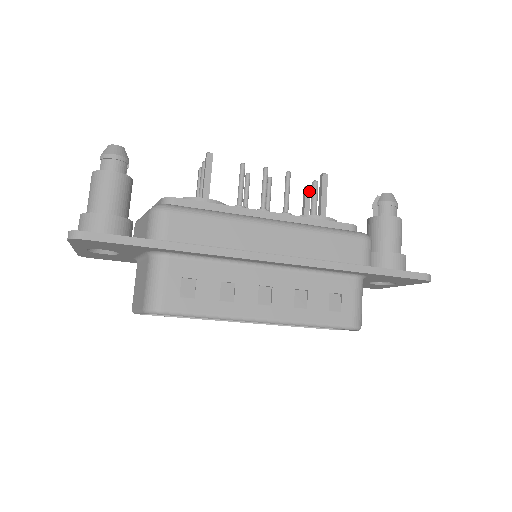
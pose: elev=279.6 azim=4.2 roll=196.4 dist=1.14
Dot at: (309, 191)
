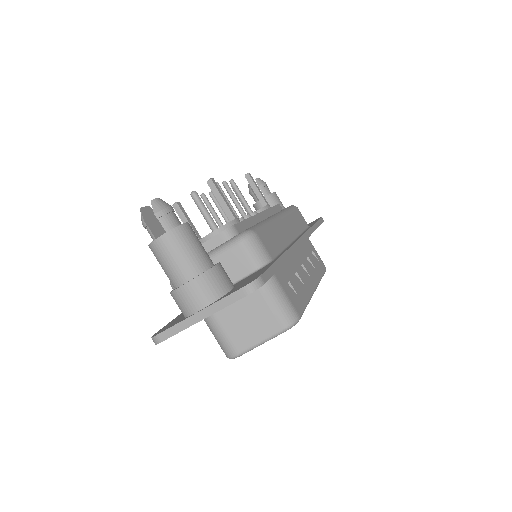
Dot at: occluded
